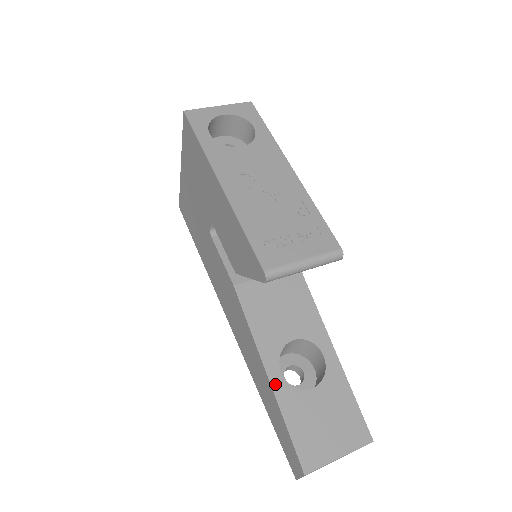
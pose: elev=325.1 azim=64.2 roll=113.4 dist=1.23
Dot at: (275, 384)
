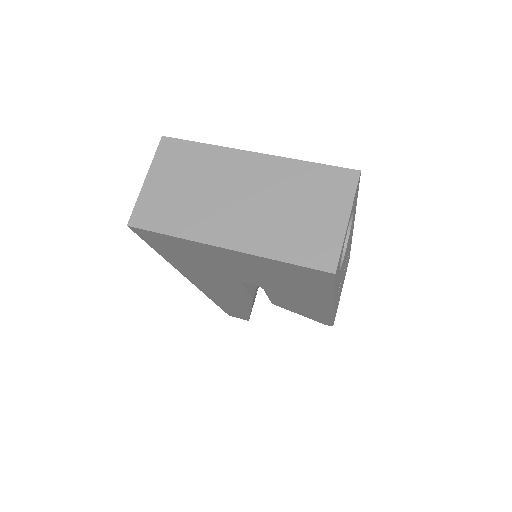
Dot at: occluded
